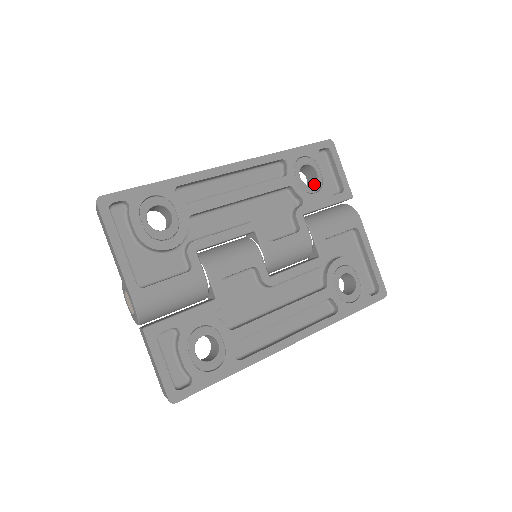
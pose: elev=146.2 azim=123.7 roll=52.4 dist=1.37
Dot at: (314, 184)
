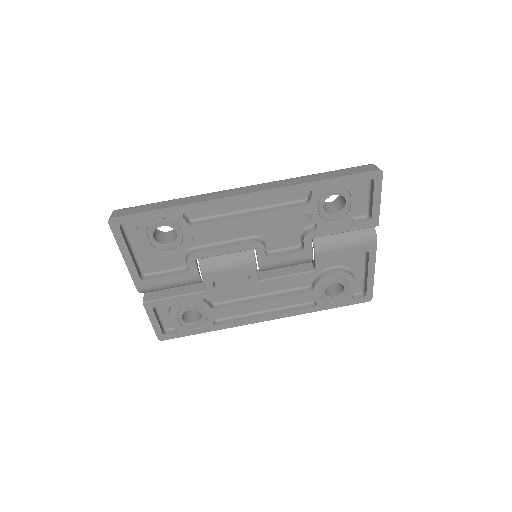
Dot at: (337, 213)
